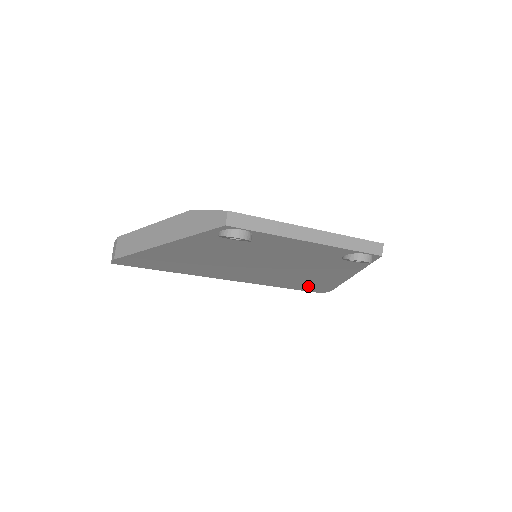
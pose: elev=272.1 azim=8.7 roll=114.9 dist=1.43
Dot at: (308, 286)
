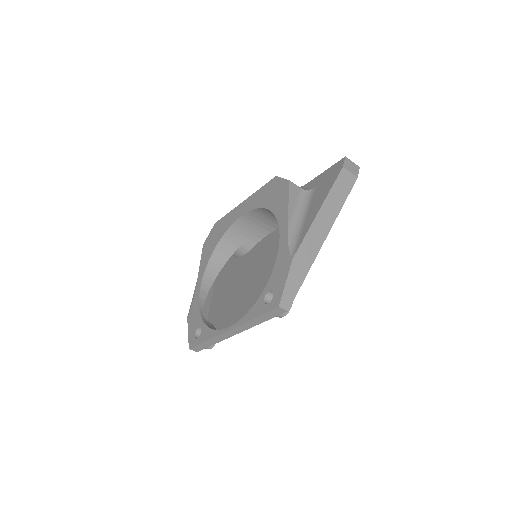
Dot at: occluded
